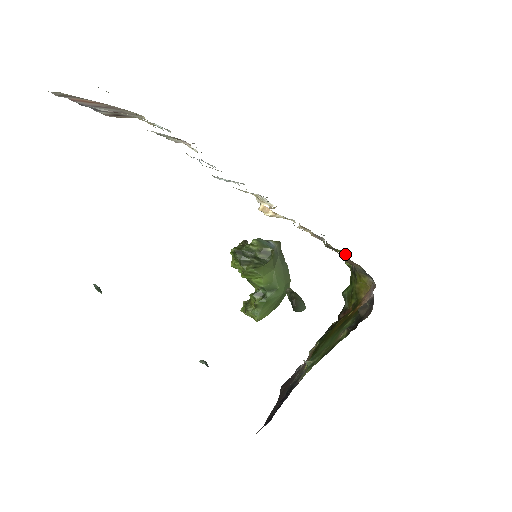
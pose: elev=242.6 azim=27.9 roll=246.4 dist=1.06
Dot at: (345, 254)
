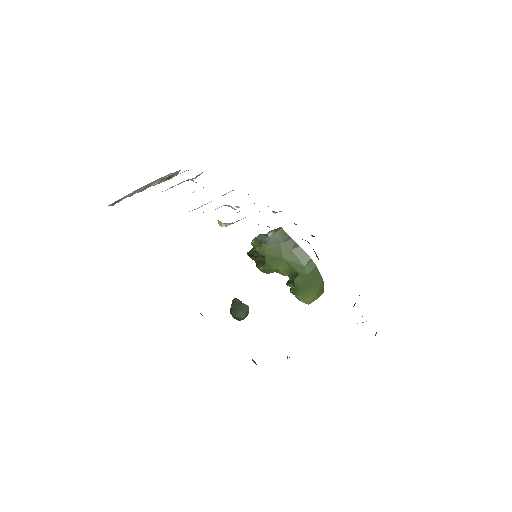
Dot at: occluded
